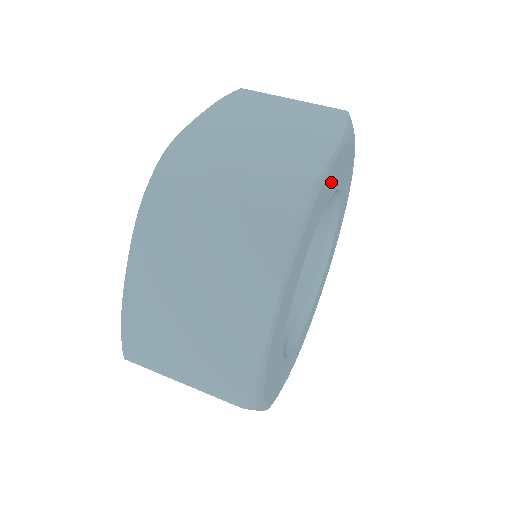
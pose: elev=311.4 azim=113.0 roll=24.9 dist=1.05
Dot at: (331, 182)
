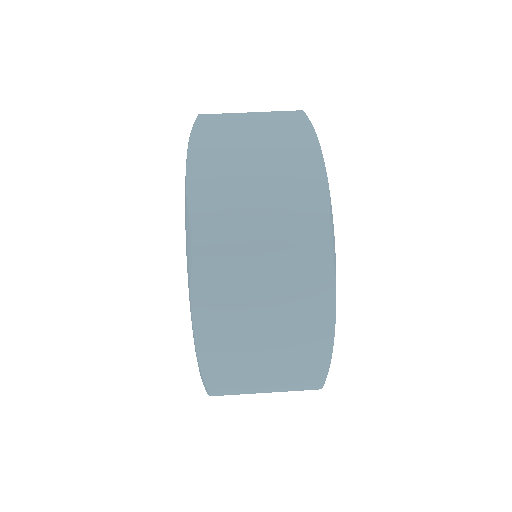
Dot at: occluded
